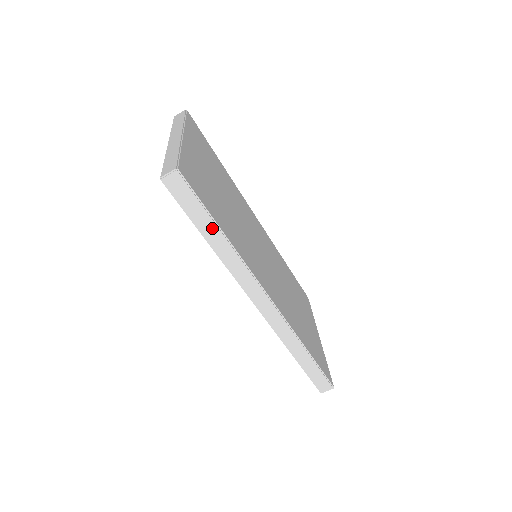
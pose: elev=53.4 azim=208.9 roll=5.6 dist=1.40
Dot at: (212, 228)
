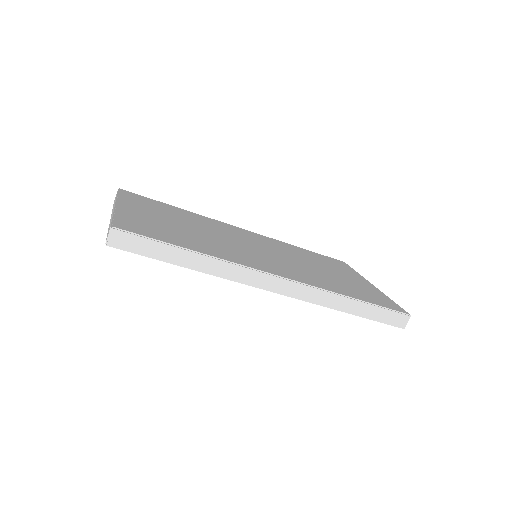
Dot at: (179, 253)
